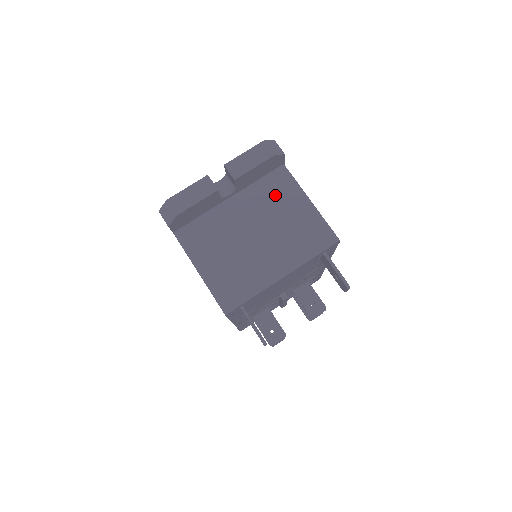
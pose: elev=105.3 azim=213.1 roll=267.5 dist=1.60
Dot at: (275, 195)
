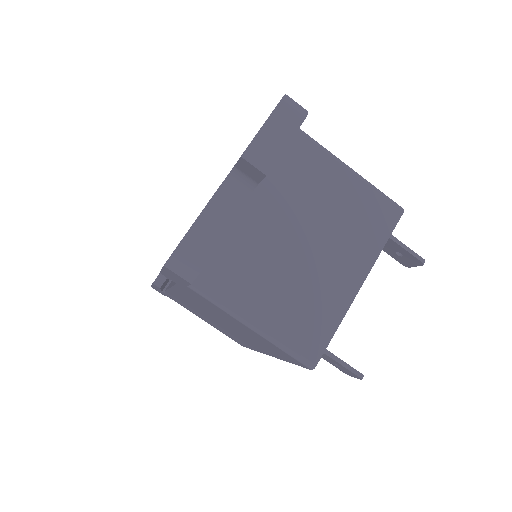
Dot at: (305, 175)
